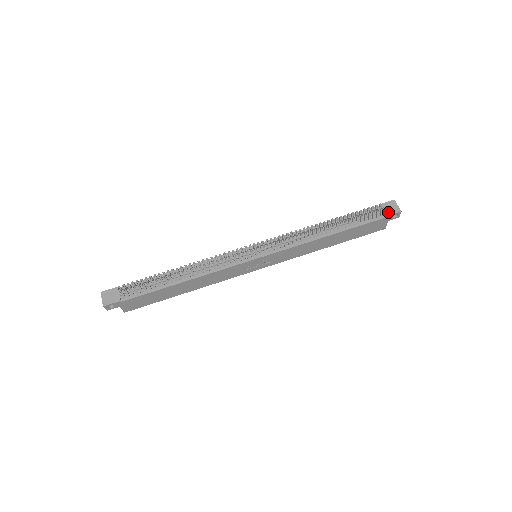
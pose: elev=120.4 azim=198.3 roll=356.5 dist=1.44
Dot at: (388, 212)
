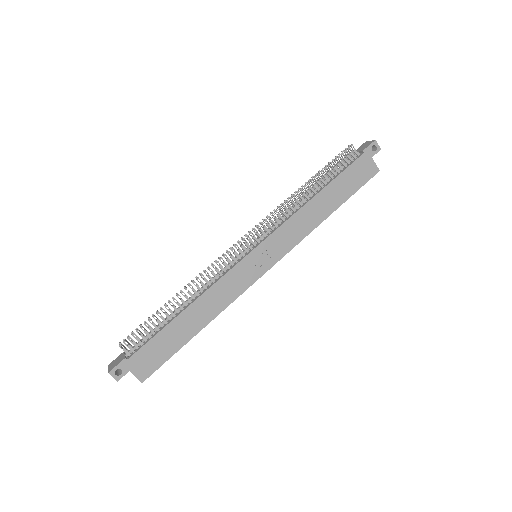
Dot at: (363, 149)
